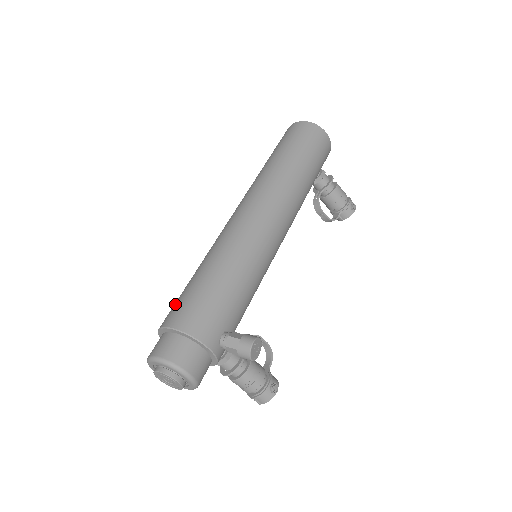
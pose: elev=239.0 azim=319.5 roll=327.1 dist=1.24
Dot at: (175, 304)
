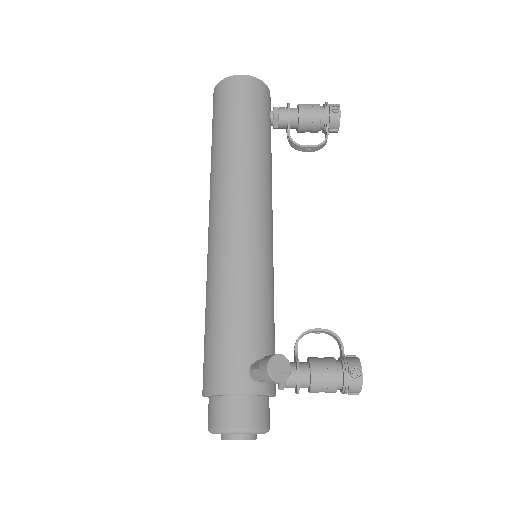
Dot at: occluded
